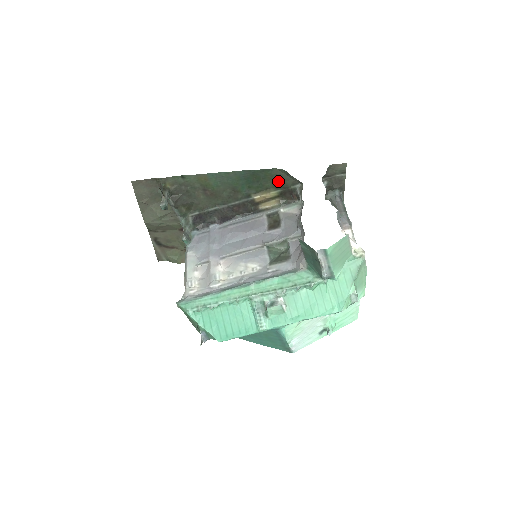
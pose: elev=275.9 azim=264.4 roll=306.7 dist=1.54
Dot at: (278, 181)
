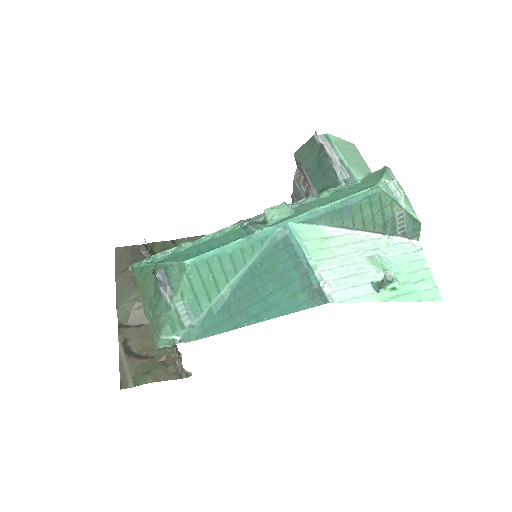
Dot at: occluded
